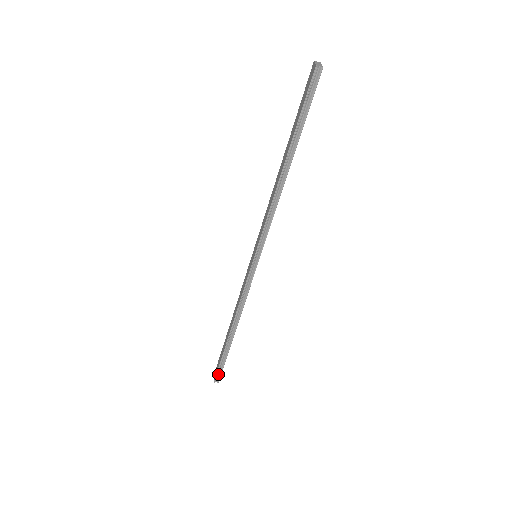
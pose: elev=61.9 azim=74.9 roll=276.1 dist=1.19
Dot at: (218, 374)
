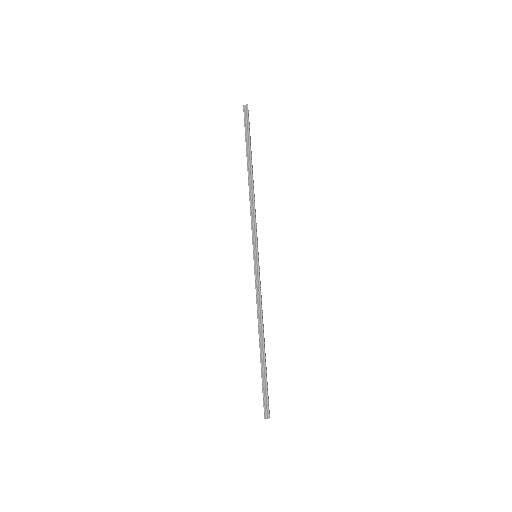
Dot at: (265, 406)
